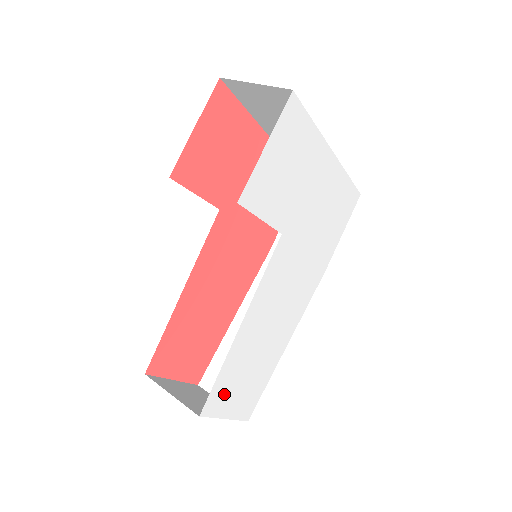
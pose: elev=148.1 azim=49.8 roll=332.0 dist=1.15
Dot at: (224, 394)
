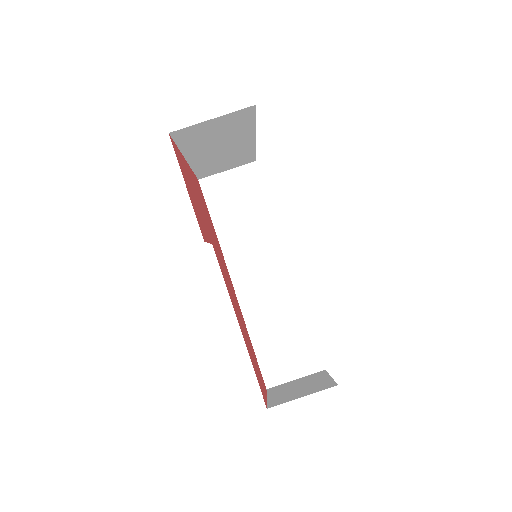
Dot at: occluded
